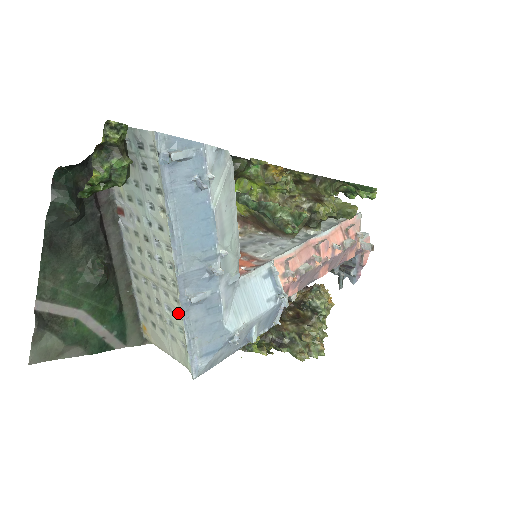
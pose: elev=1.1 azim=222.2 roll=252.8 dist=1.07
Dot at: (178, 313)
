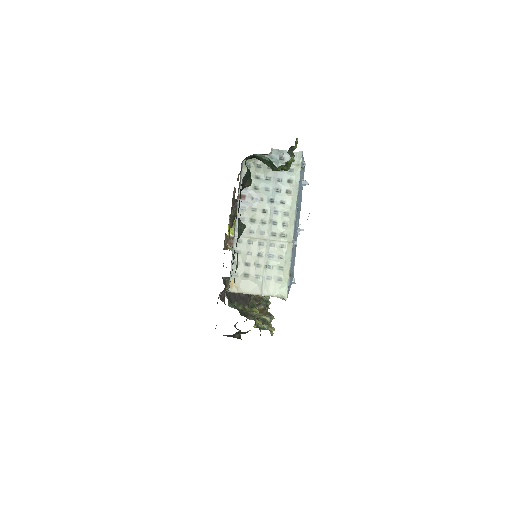
Dot at: (281, 256)
